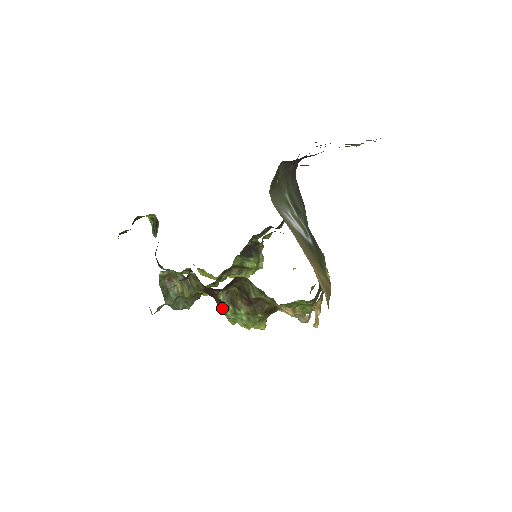
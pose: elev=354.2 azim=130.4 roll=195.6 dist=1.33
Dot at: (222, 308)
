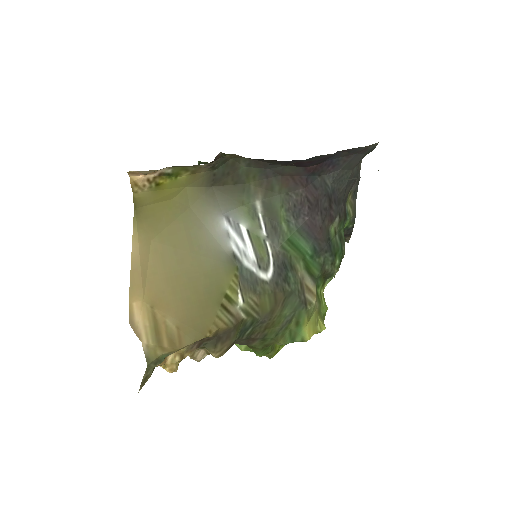
Dot at: occluded
